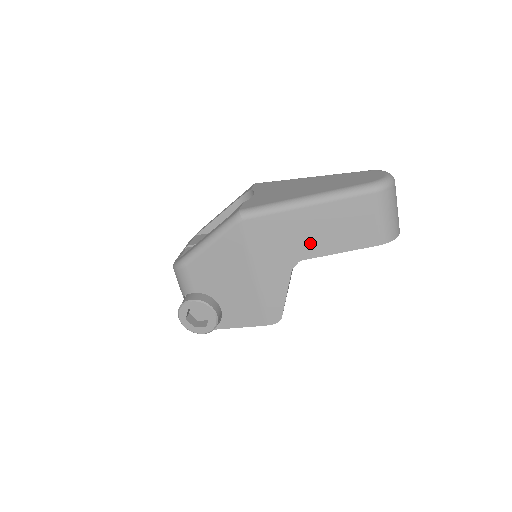
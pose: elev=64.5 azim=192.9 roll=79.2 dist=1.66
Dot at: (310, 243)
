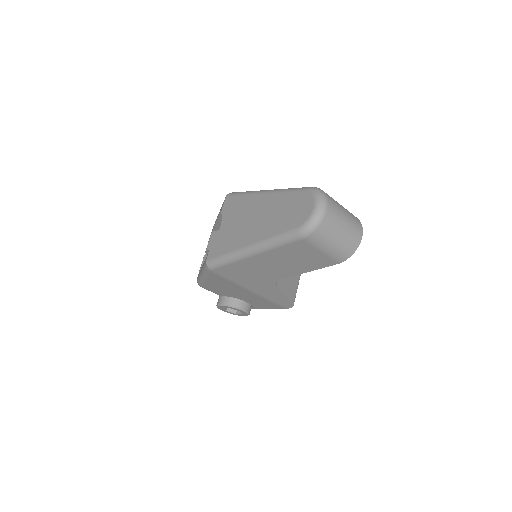
Dot at: (276, 272)
